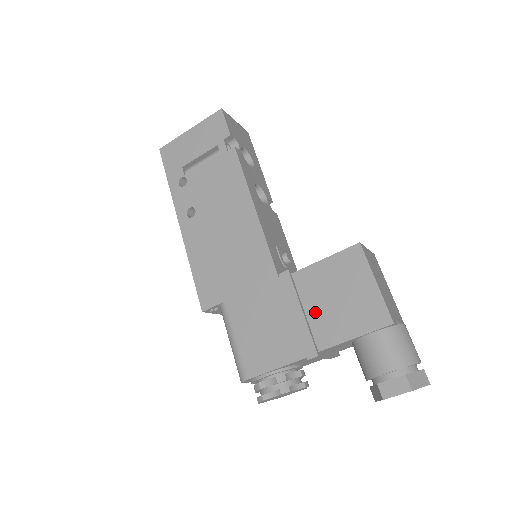
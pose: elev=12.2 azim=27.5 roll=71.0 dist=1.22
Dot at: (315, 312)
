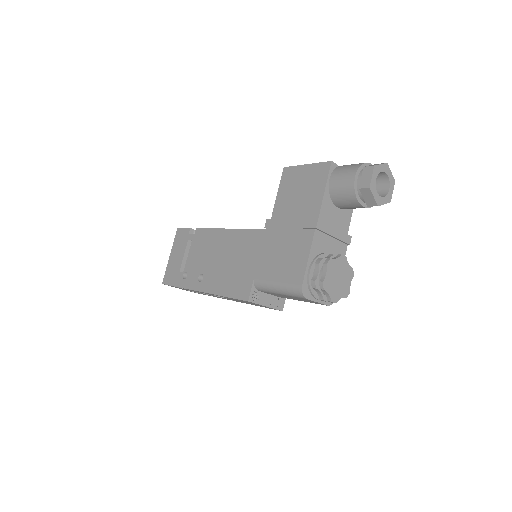
Dot at: (297, 212)
